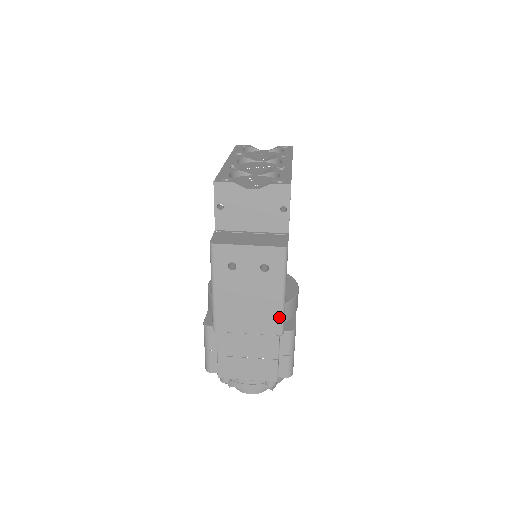
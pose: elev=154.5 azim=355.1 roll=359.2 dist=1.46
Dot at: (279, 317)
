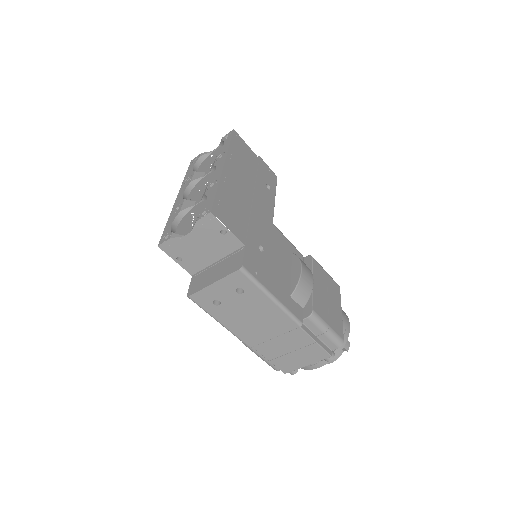
Dot at: (286, 316)
